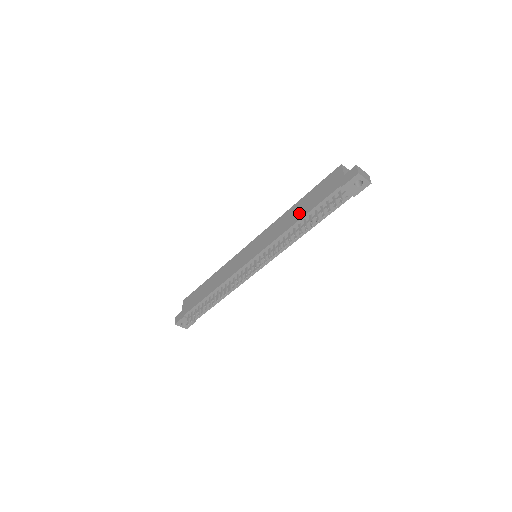
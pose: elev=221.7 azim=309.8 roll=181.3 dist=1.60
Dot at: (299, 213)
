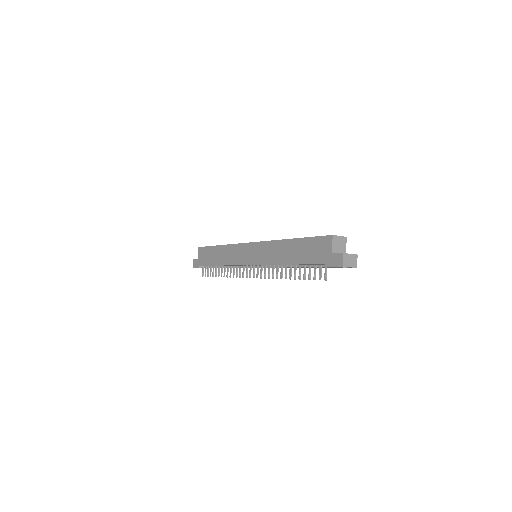
Dot at: (291, 256)
